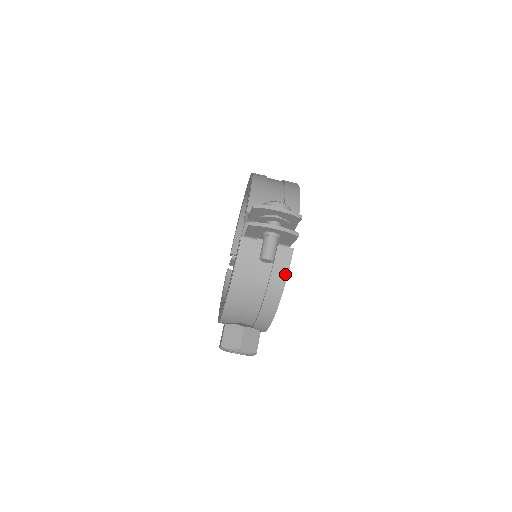
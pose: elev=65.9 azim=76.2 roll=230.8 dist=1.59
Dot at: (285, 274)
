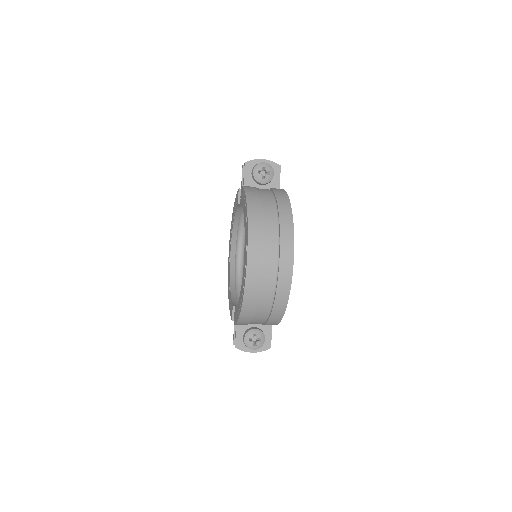
Dot at: occluded
